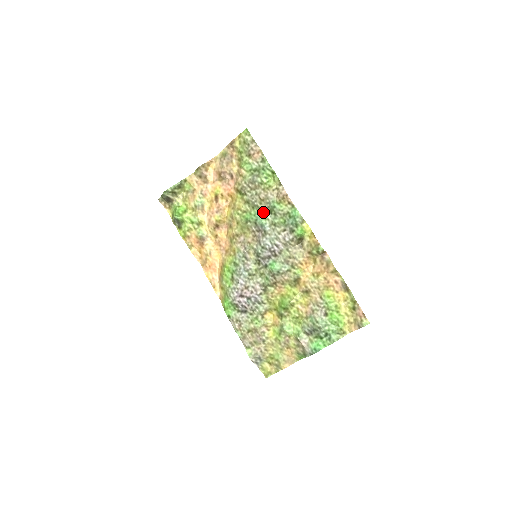
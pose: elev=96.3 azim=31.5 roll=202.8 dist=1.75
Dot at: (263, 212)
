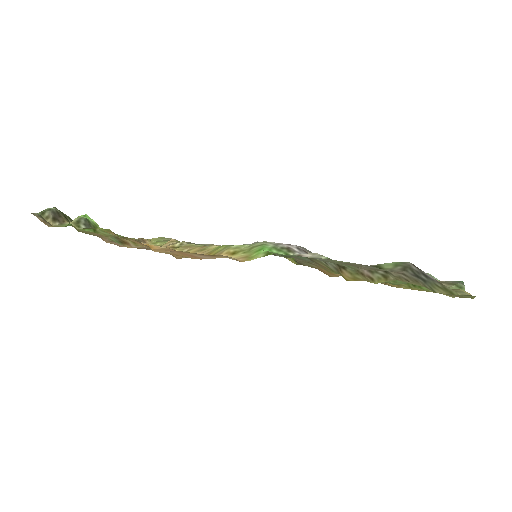
Dot at: occluded
